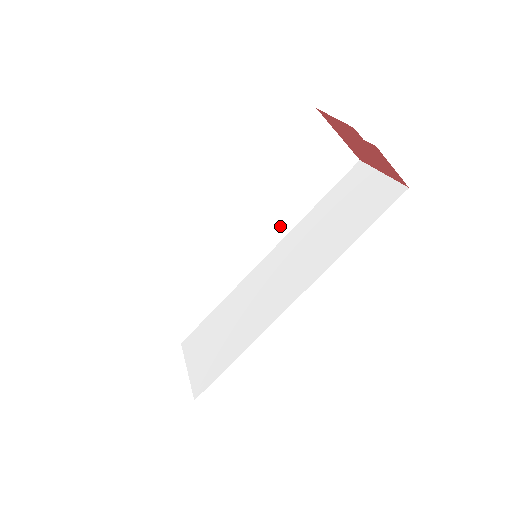
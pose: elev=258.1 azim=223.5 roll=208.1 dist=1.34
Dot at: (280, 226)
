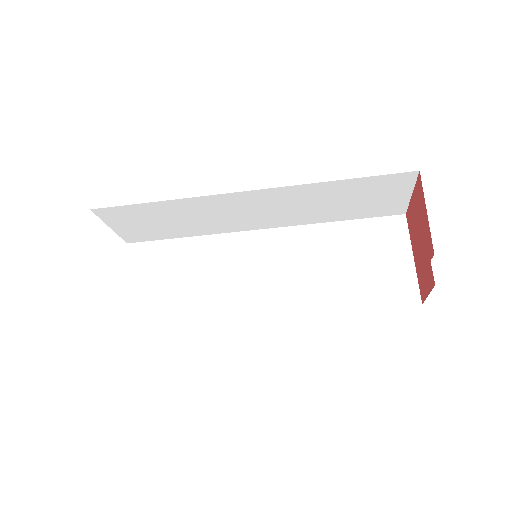
Dot at: (293, 219)
